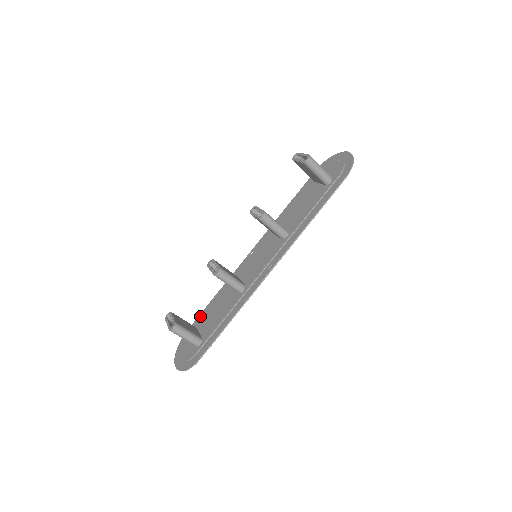
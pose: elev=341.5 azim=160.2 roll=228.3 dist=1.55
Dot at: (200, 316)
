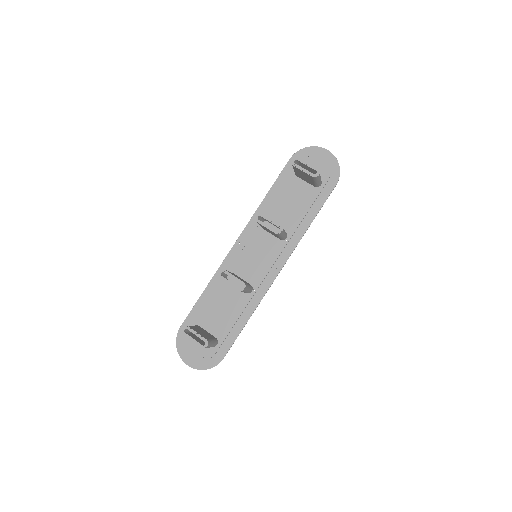
Dot at: (194, 312)
